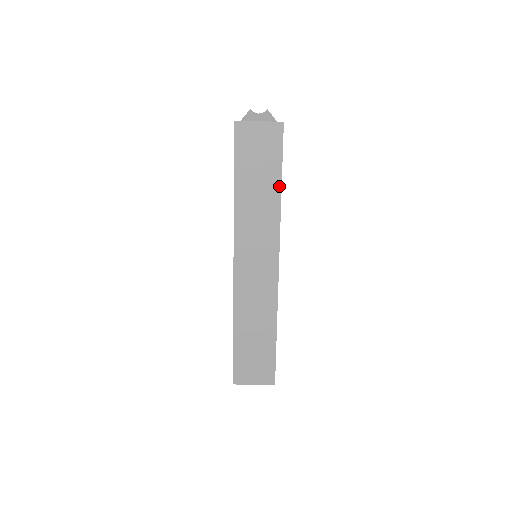
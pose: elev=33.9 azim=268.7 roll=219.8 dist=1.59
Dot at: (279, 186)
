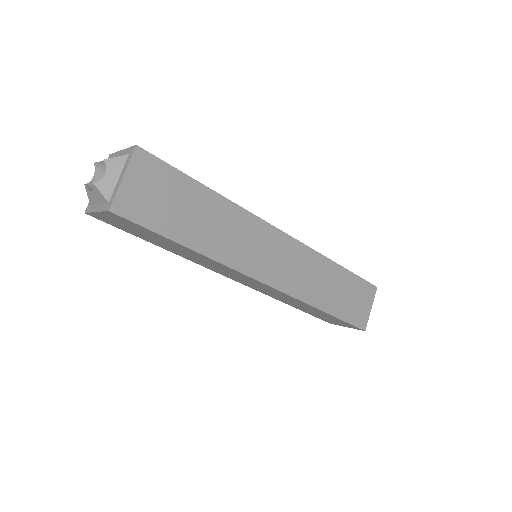
Dot at: (185, 247)
